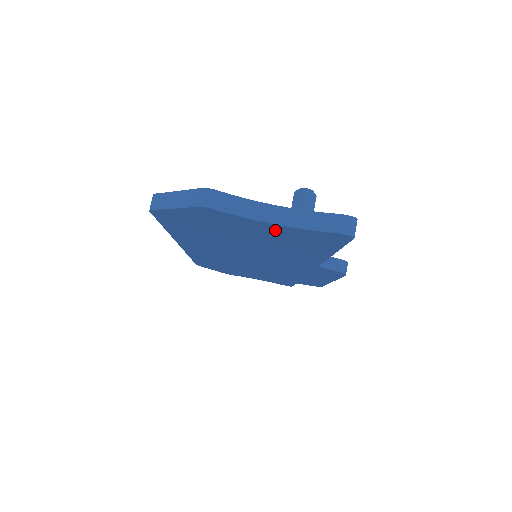
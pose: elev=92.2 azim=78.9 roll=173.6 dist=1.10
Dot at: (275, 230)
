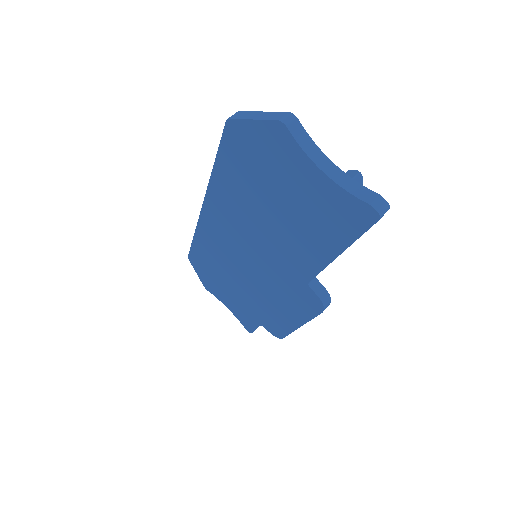
Dot at: (316, 187)
